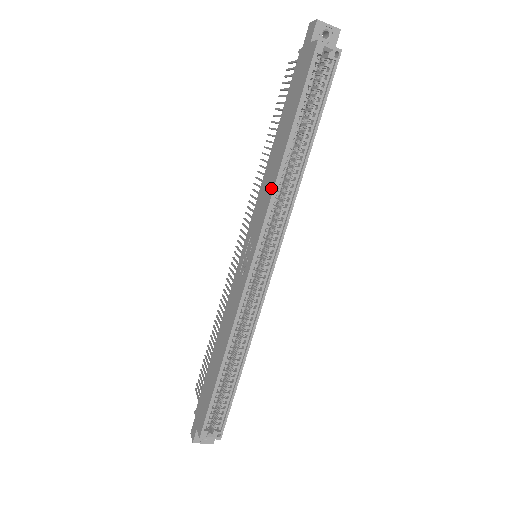
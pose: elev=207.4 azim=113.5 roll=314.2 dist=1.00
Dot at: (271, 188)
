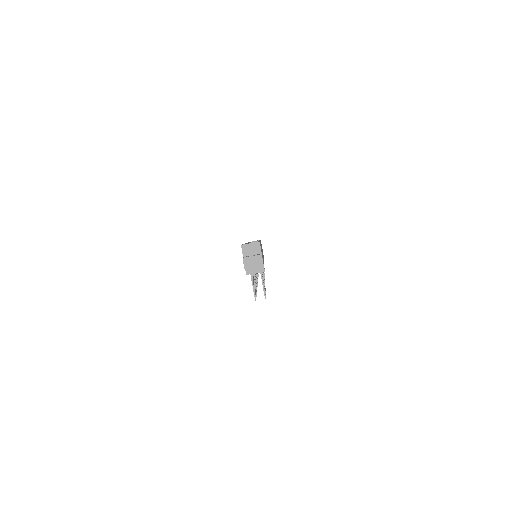
Dot at: occluded
